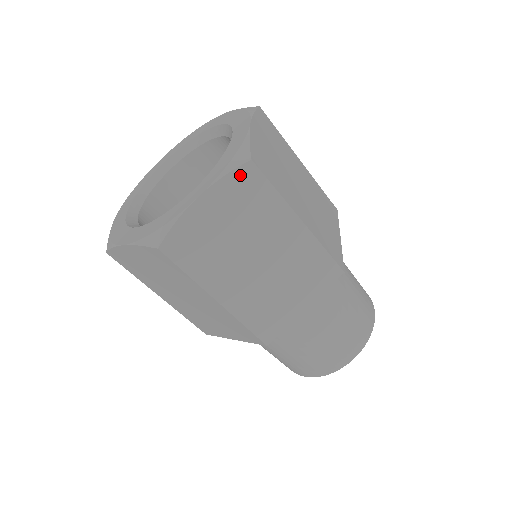
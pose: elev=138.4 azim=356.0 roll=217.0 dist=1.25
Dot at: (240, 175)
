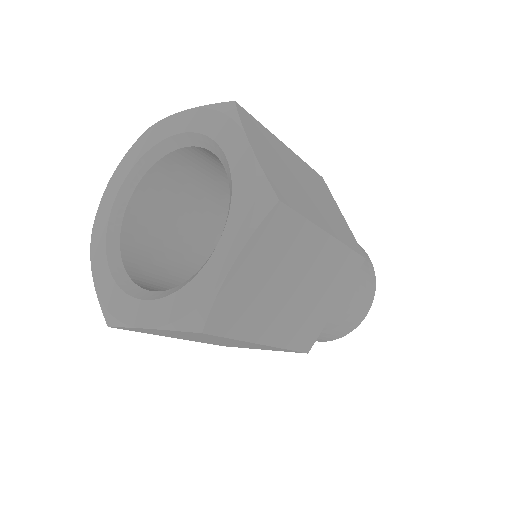
Dot at: (189, 332)
